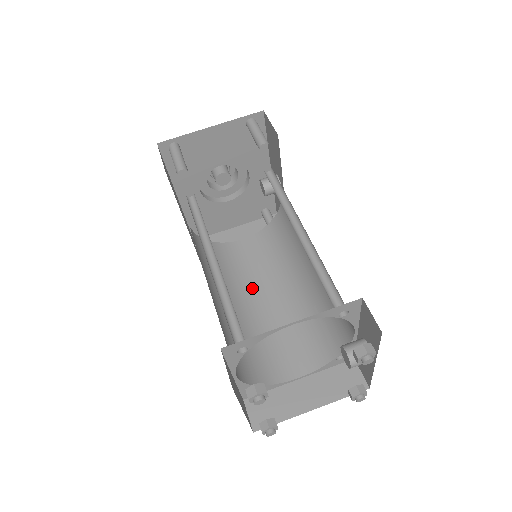
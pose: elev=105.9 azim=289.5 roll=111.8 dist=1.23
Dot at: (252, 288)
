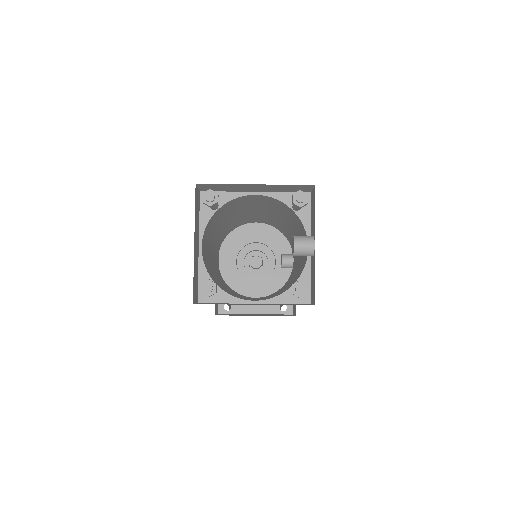
Dot at: occluded
